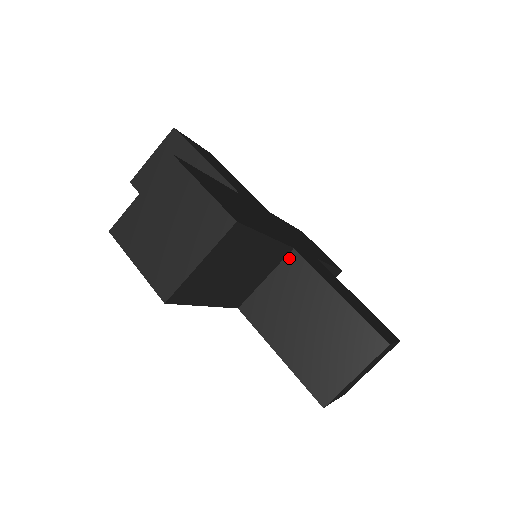
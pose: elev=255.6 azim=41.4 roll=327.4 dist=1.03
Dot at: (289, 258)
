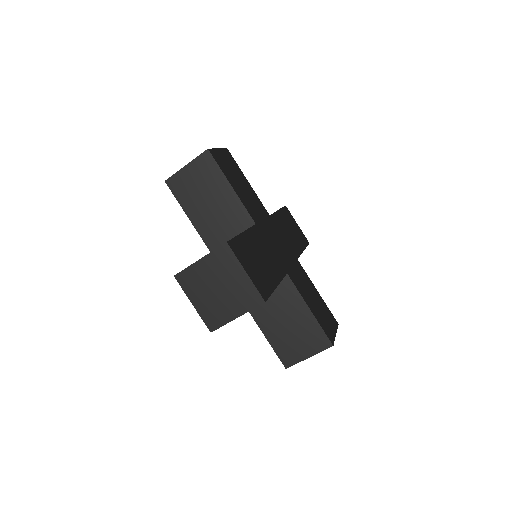
Dot at: occluded
